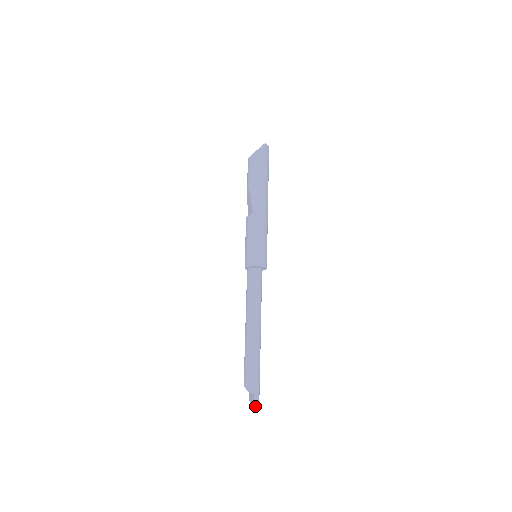
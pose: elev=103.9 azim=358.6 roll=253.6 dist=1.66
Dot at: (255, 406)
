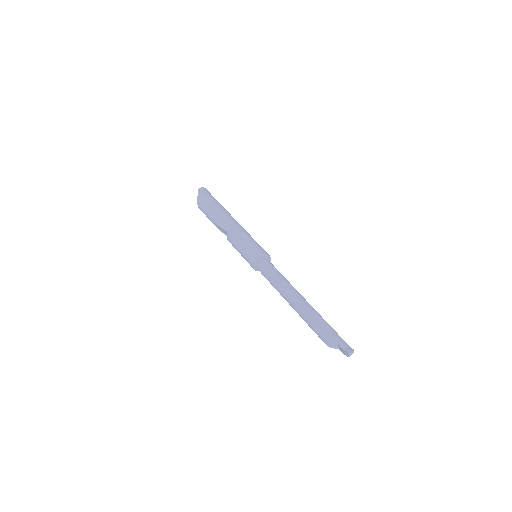
Dot at: (347, 351)
